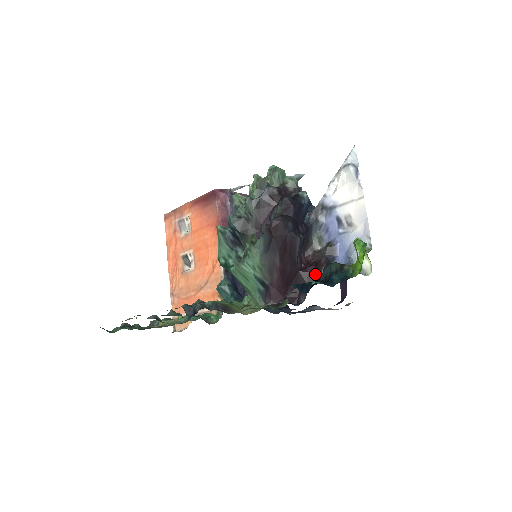
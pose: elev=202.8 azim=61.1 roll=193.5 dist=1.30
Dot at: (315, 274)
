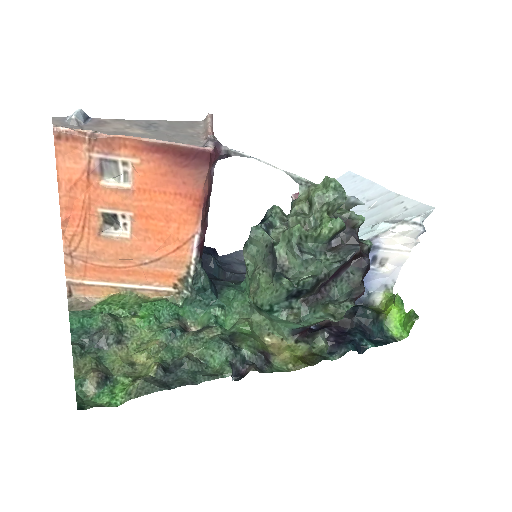
Dot at: occluded
